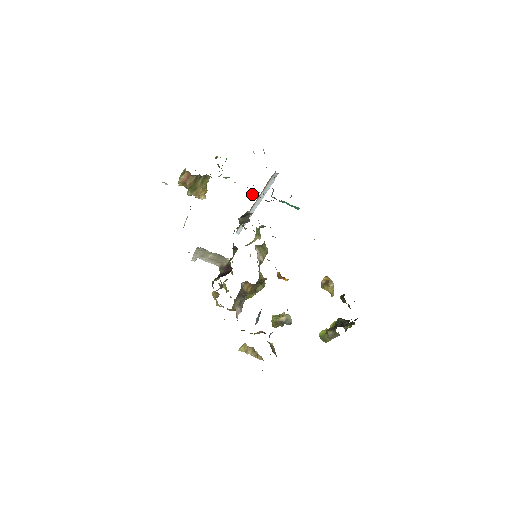
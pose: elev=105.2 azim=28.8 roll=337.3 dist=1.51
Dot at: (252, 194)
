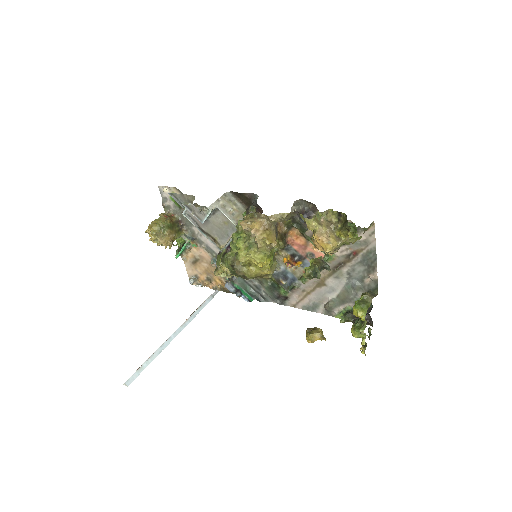
Dot at: occluded
